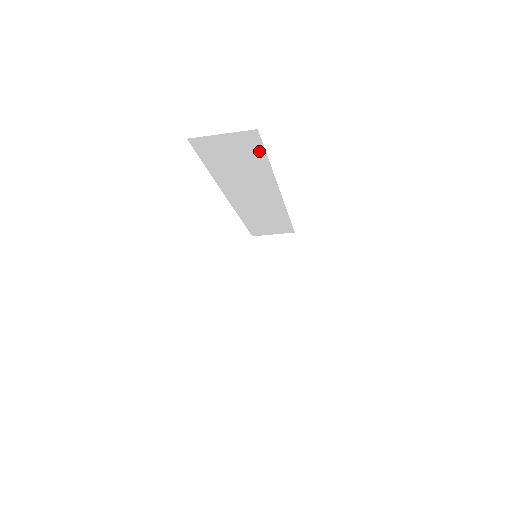
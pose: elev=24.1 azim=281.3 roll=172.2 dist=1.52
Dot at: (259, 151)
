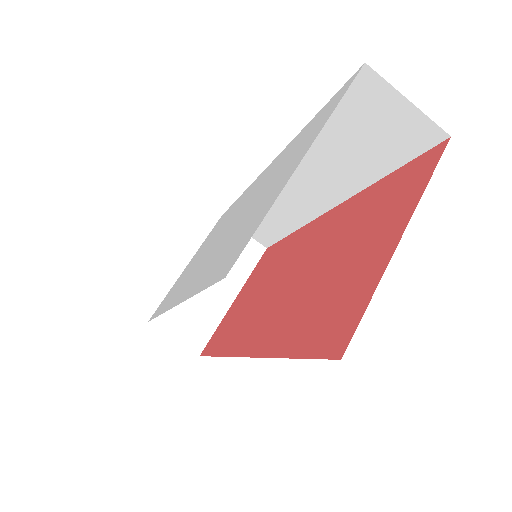
Dot at: (400, 157)
